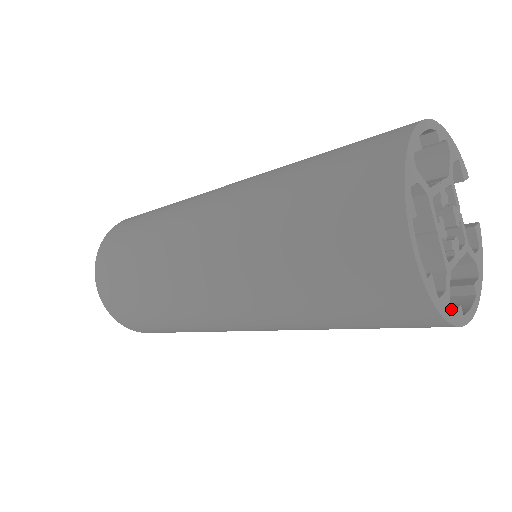
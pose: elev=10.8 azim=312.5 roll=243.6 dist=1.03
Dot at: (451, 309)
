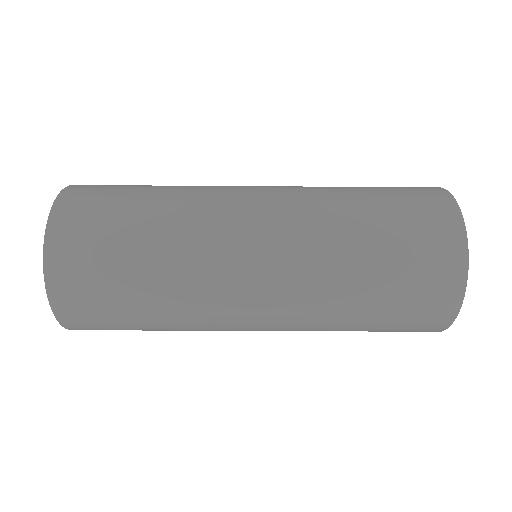
Dot at: occluded
